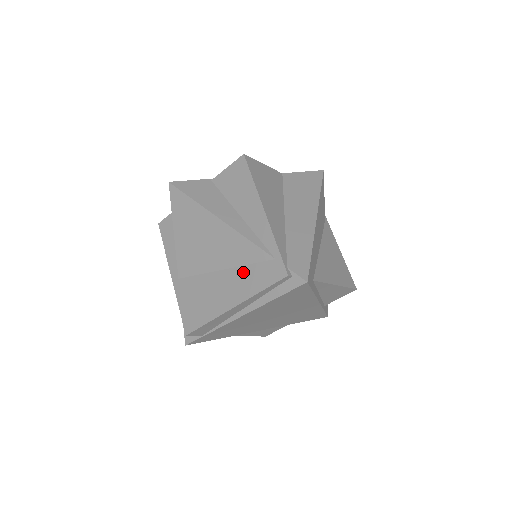
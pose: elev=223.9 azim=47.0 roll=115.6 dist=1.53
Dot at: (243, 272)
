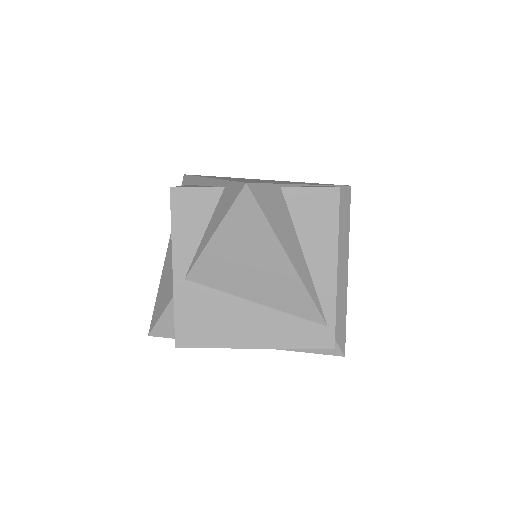
Dot at: (283, 319)
